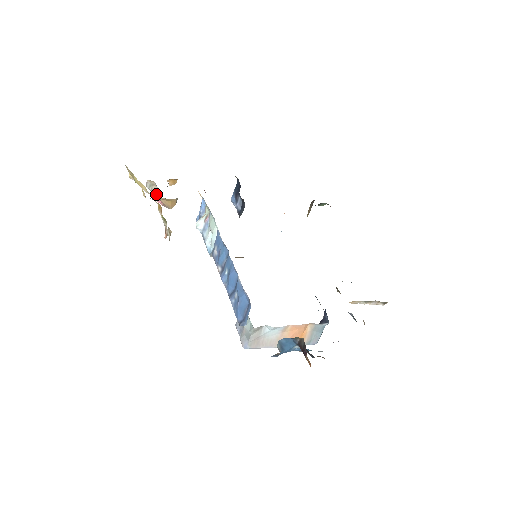
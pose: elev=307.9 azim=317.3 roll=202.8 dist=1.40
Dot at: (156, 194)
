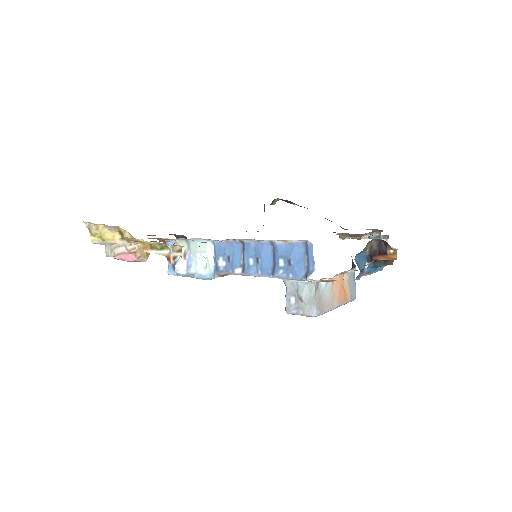
Dot at: (128, 247)
